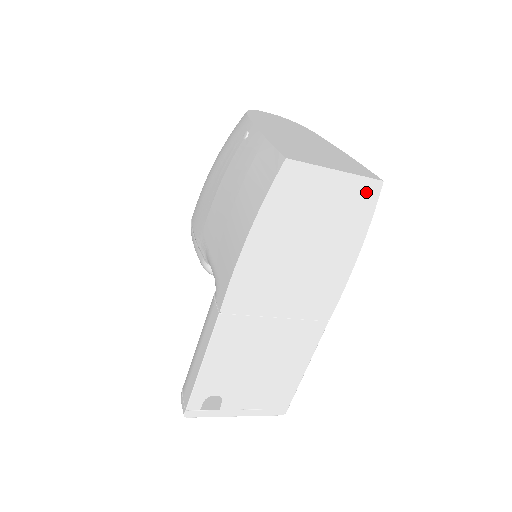
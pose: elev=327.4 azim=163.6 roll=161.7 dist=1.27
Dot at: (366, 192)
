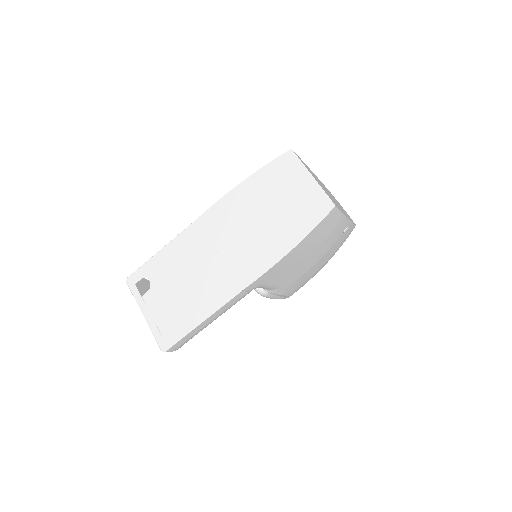
Dot at: (321, 205)
